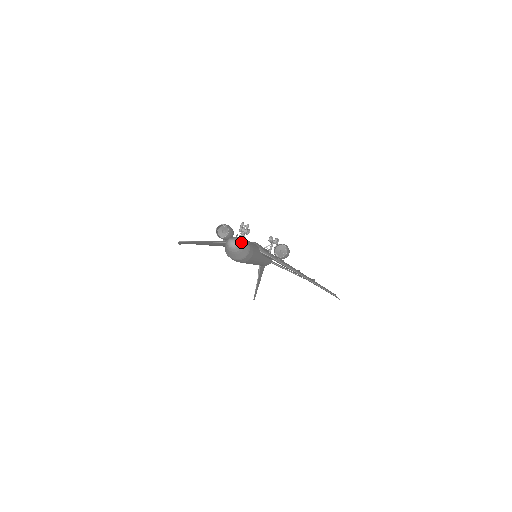
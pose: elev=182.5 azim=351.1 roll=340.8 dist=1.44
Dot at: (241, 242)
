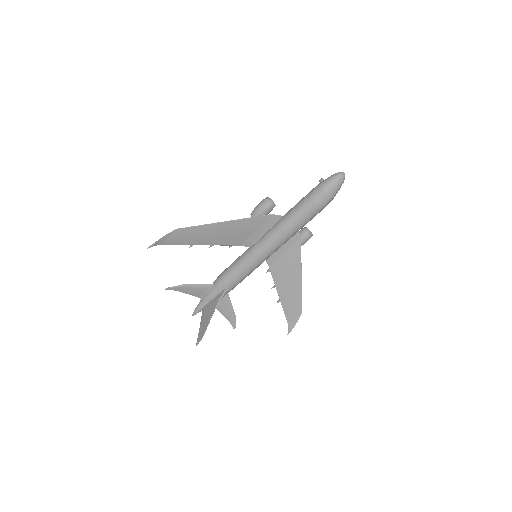
Dot at: occluded
